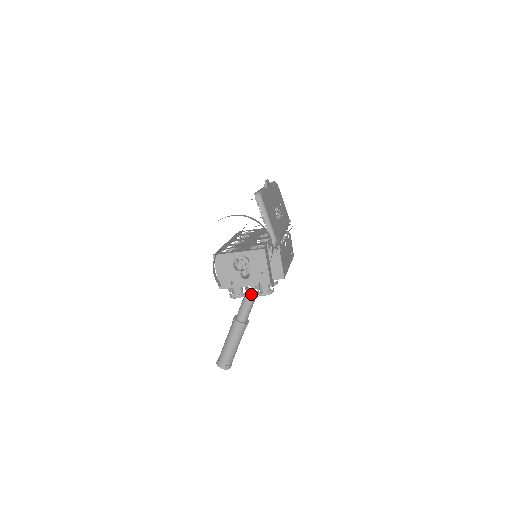
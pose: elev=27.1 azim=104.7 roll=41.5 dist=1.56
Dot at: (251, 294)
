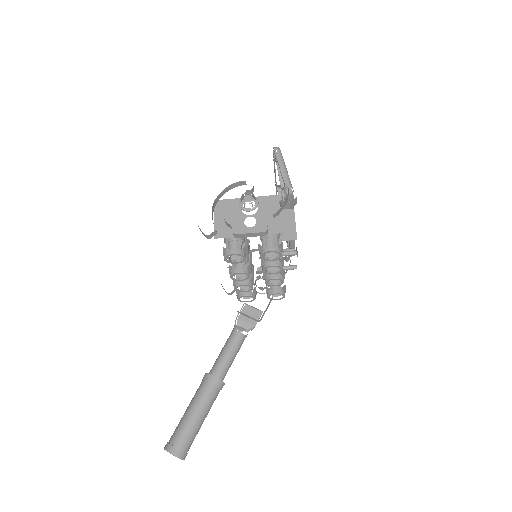
Dot at: (236, 337)
